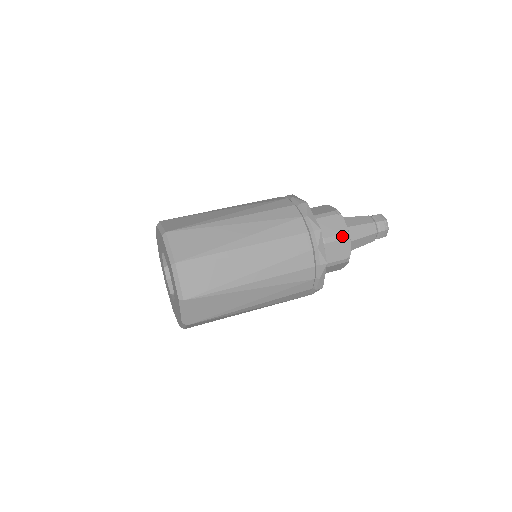
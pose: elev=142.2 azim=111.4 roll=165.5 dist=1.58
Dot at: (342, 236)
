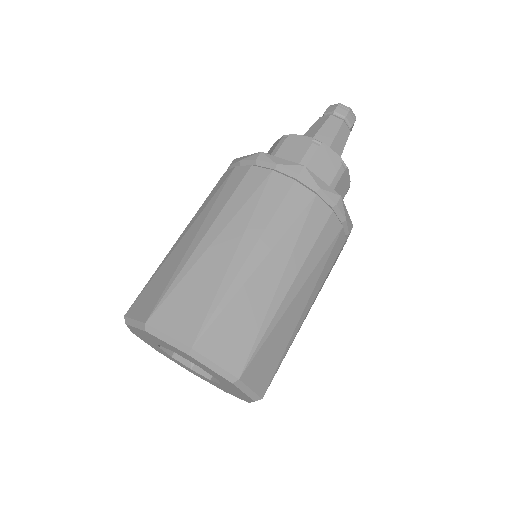
Dot at: occluded
